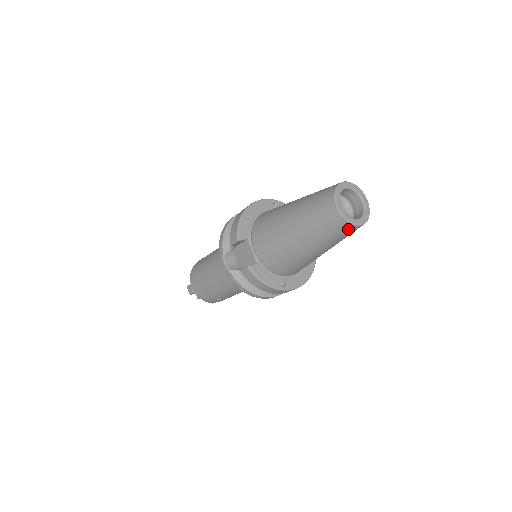
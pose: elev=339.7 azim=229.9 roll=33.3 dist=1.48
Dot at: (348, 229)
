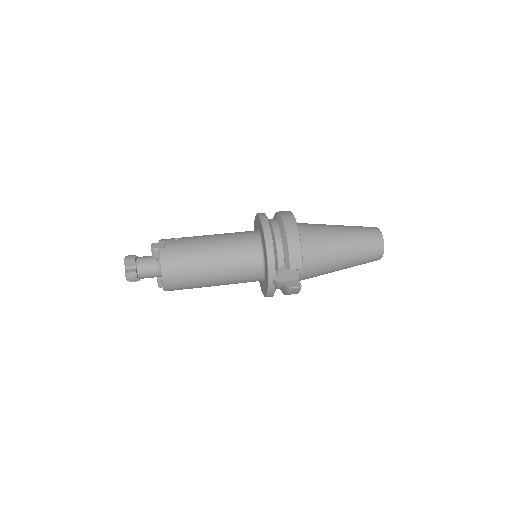
Dot at: occluded
